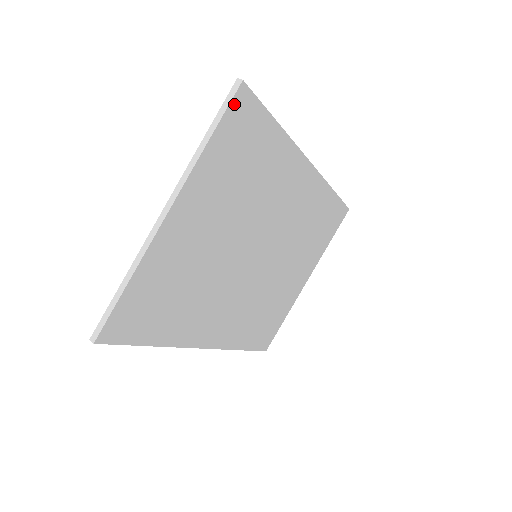
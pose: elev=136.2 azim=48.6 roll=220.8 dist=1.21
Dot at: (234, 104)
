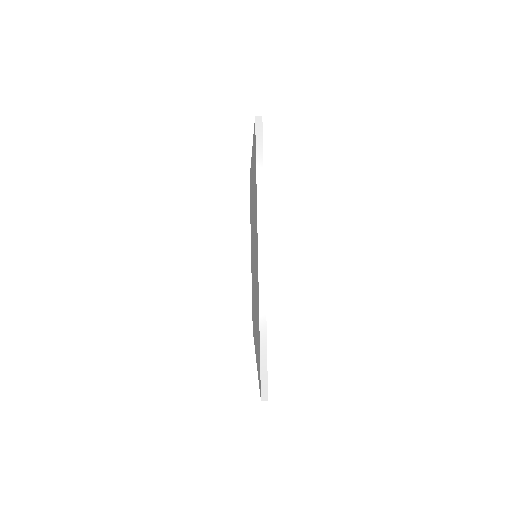
Dot at: (262, 139)
